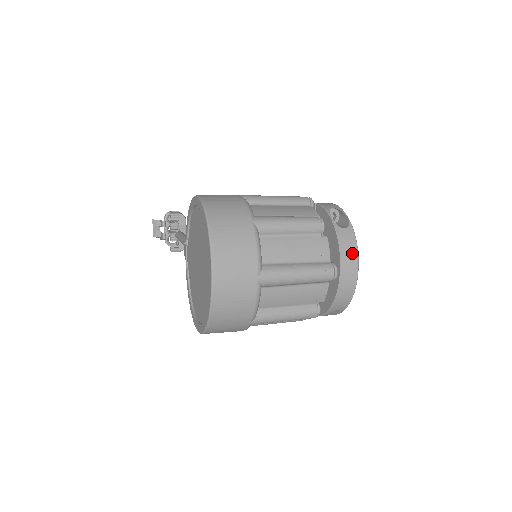
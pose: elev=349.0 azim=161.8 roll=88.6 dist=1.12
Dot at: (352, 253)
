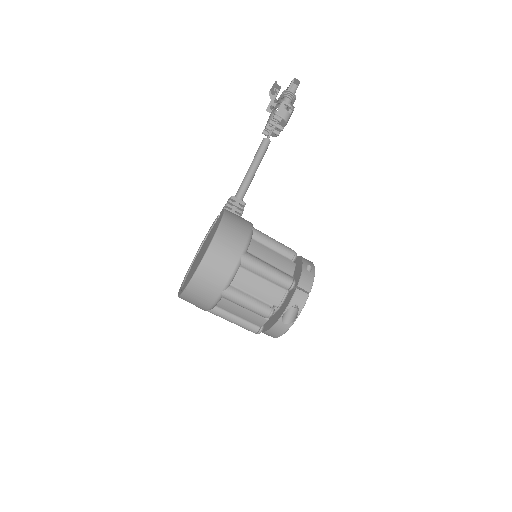
Dot at: (277, 334)
